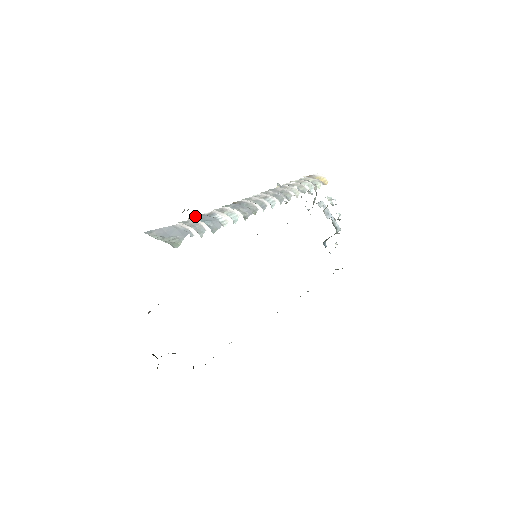
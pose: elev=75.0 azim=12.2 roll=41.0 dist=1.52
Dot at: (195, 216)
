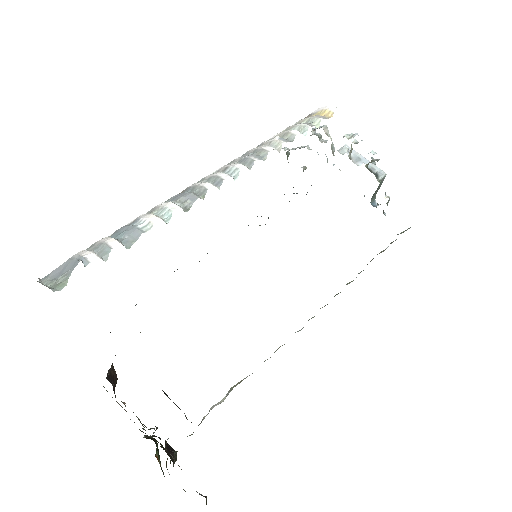
Dot at: occluded
